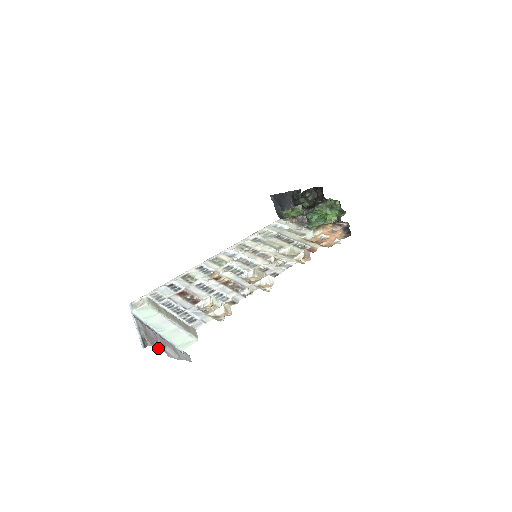
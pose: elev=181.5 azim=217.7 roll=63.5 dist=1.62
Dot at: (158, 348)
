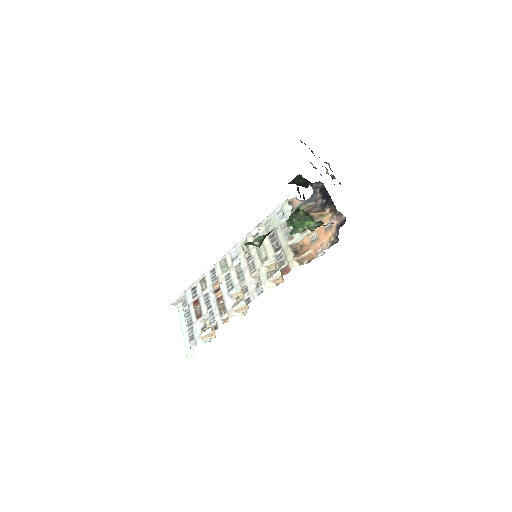
Dot at: occluded
